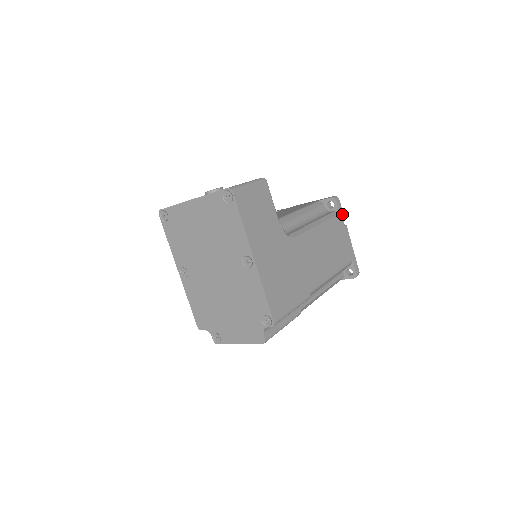
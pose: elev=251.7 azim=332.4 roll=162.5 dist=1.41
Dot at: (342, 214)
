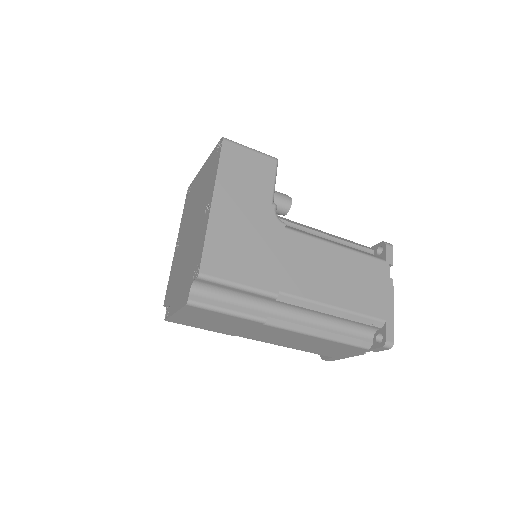
Dot at: (391, 264)
